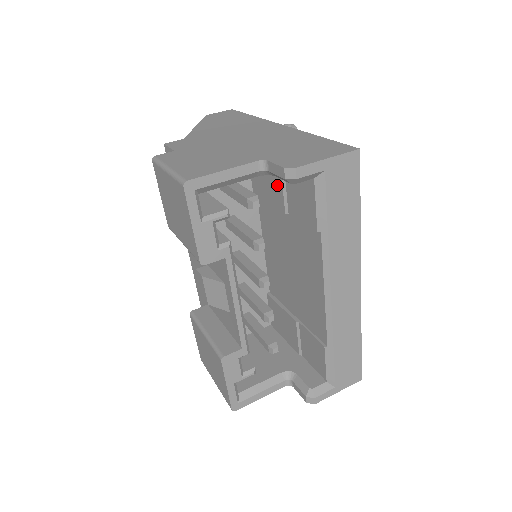
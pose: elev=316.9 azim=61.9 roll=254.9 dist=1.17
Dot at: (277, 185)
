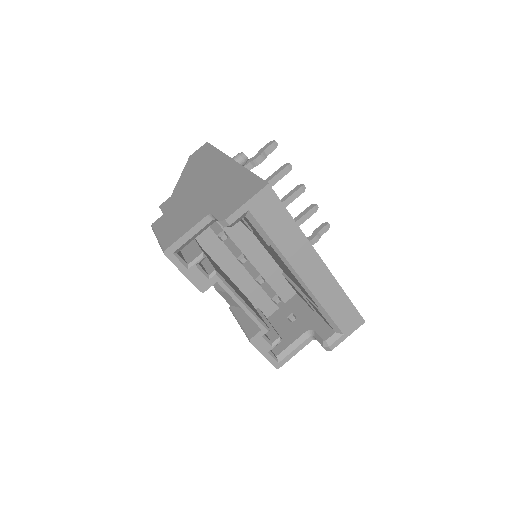
Dot at: occluded
